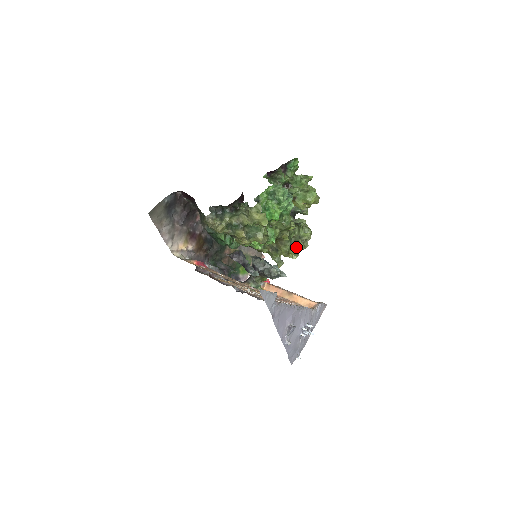
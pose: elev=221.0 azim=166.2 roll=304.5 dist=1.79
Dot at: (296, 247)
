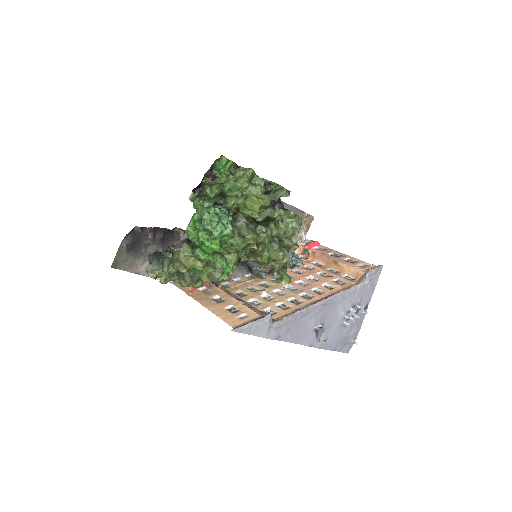
Dot at: (283, 246)
